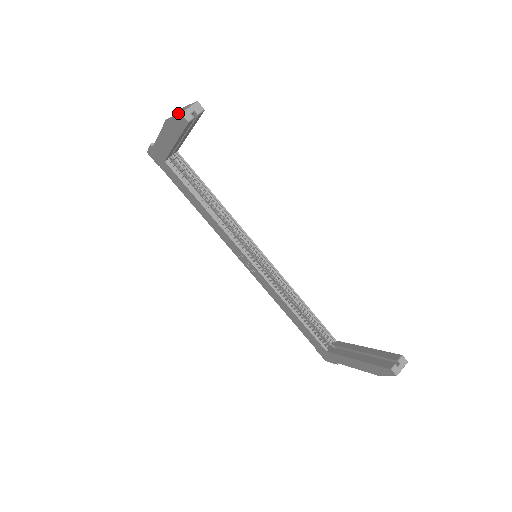
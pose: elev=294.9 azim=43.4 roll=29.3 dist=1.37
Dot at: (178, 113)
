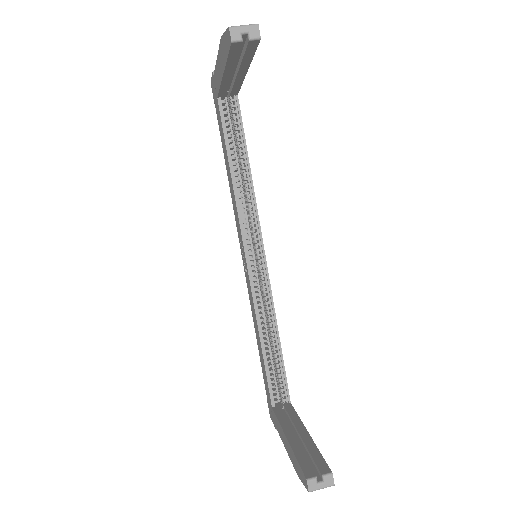
Dot at: occluded
